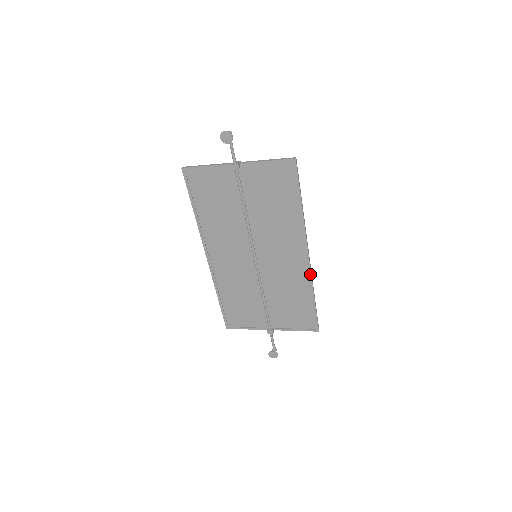
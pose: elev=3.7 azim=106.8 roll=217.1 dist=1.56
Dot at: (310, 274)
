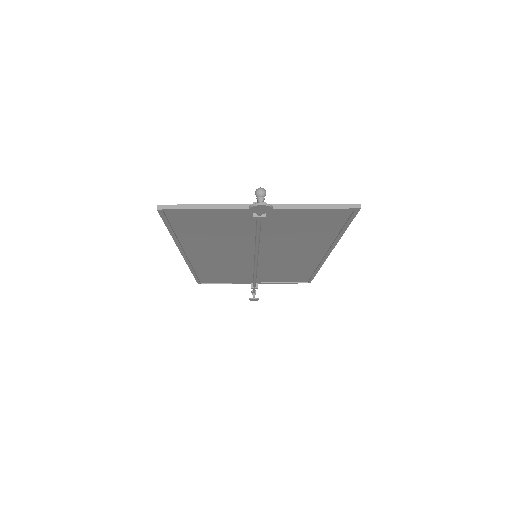
Dot at: (322, 264)
